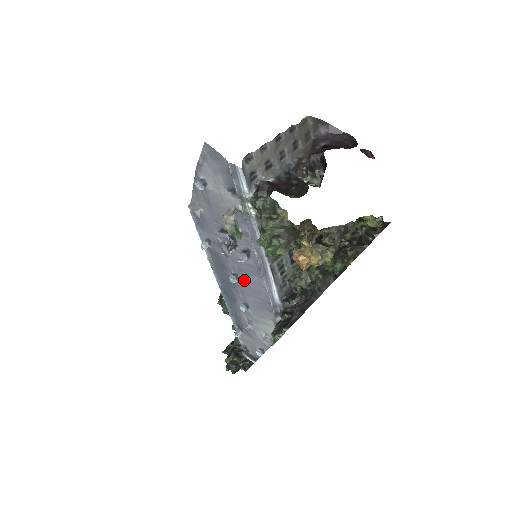
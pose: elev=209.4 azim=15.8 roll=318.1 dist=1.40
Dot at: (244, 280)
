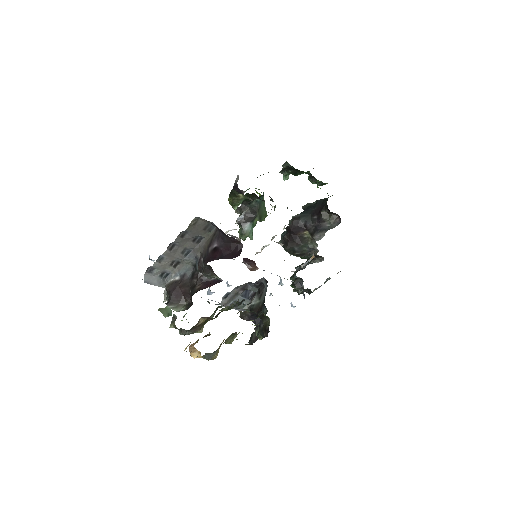
Dot at: occluded
